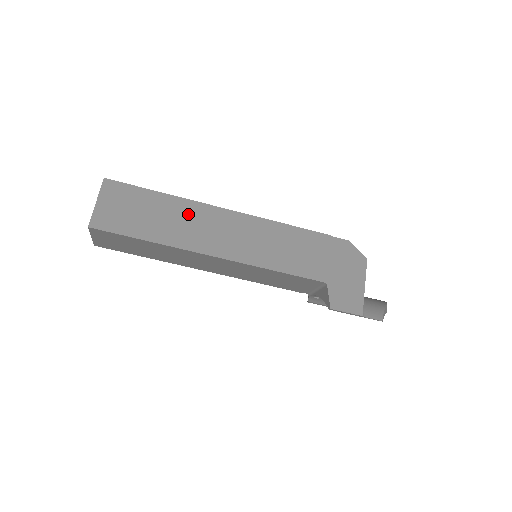
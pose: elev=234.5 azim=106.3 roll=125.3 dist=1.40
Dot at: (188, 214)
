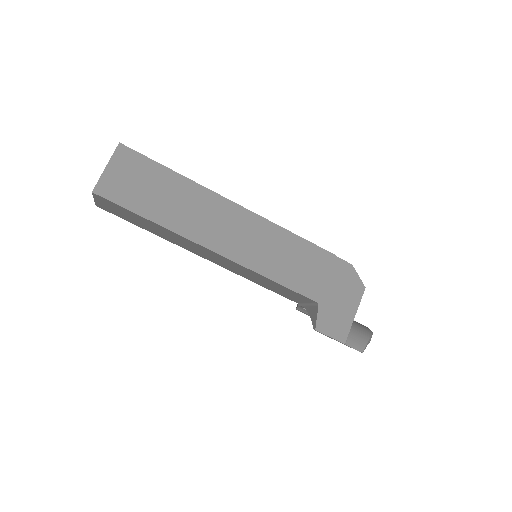
Dot at: (197, 201)
